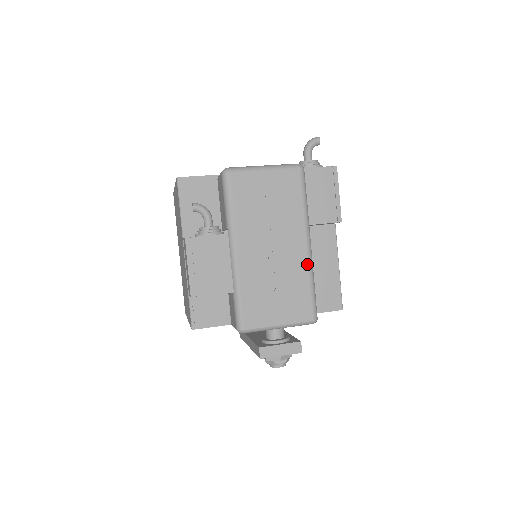
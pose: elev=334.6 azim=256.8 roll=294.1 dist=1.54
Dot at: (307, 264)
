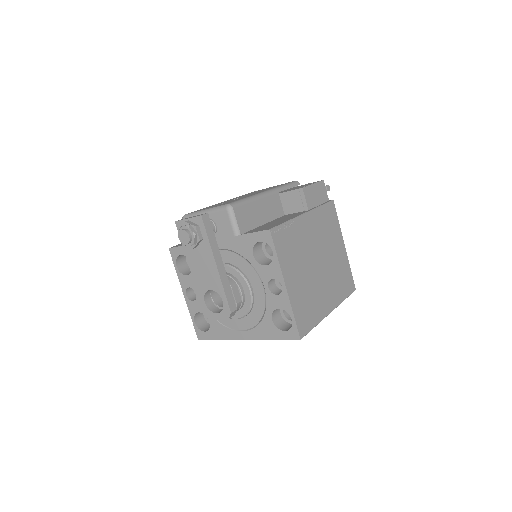
Dot at: (255, 194)
